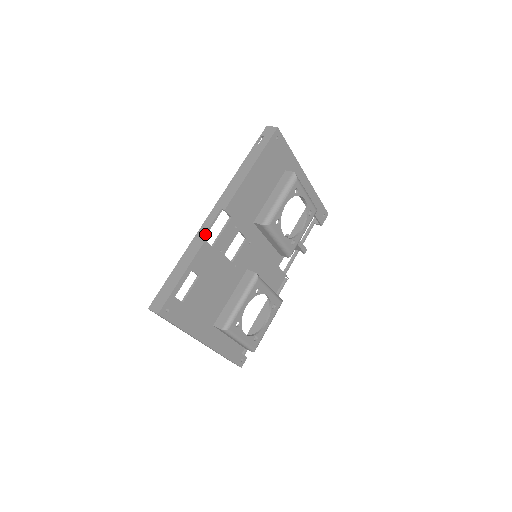
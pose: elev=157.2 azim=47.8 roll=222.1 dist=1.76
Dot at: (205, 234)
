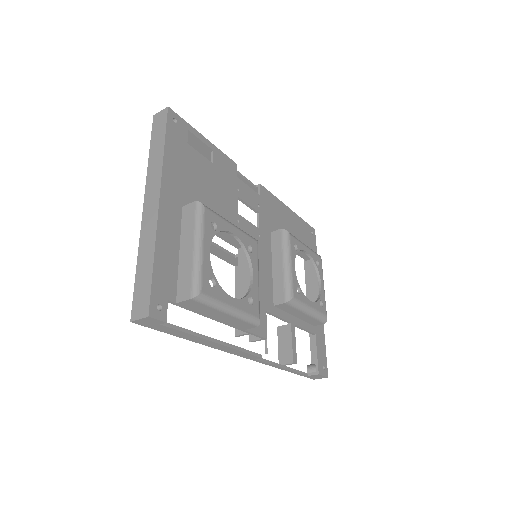
Dot at: occluded
